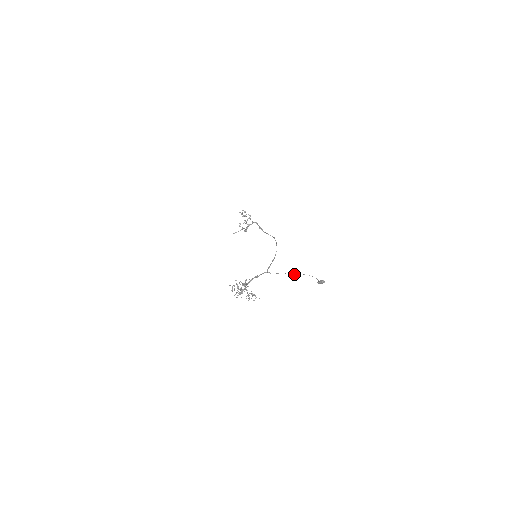
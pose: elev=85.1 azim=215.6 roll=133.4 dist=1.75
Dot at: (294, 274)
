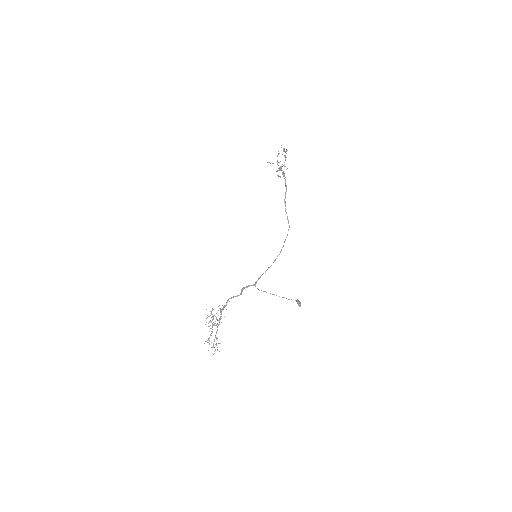
Dot at: occluded
